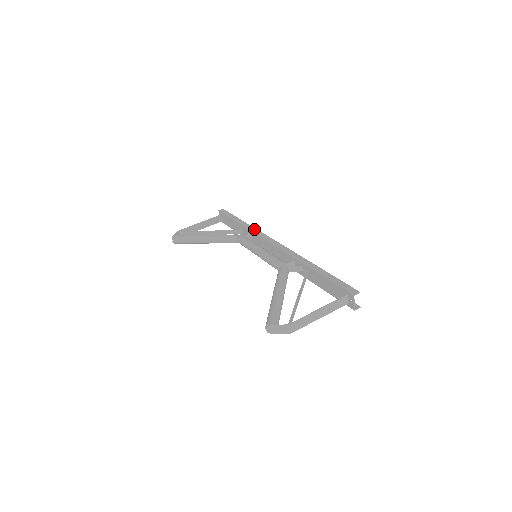
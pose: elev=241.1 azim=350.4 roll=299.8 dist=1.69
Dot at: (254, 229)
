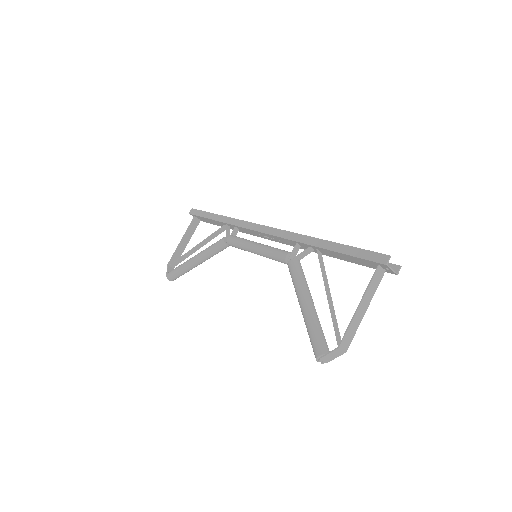
Dot at: (235, 221)
